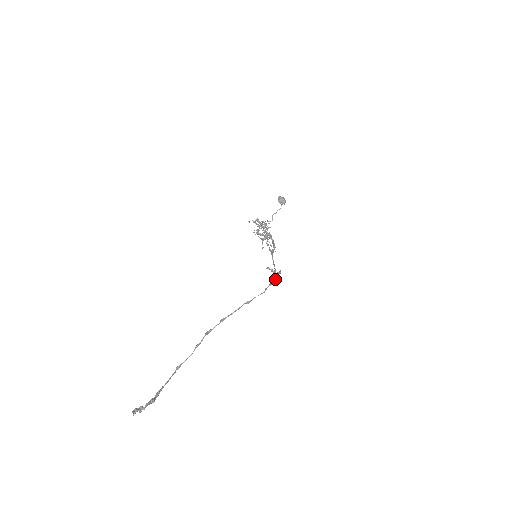
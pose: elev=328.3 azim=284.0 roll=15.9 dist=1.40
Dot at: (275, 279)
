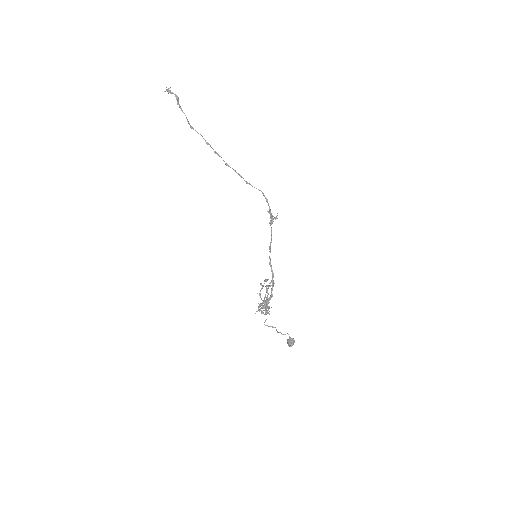
Dot at: (270, 218)
